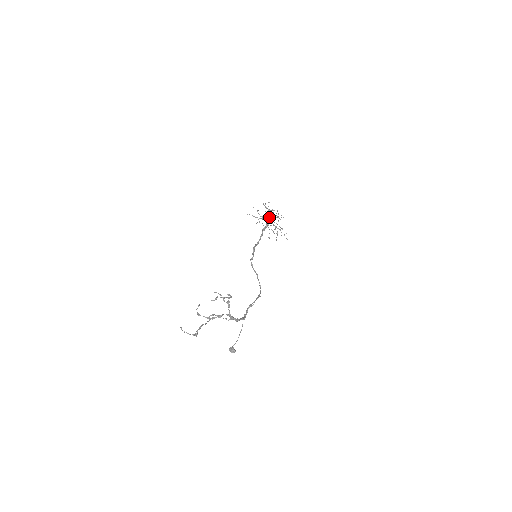
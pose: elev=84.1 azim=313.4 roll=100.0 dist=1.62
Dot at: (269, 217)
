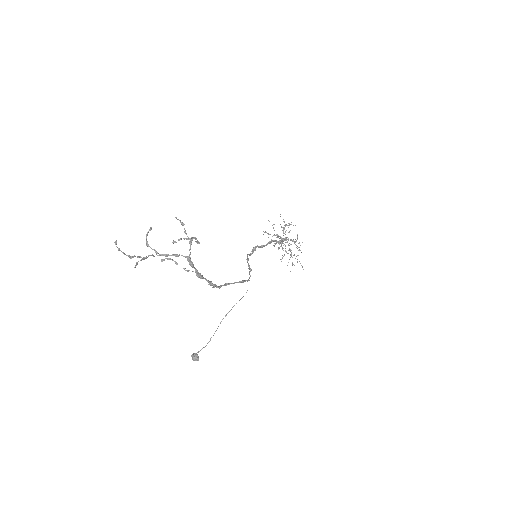
Dot at: occluded
